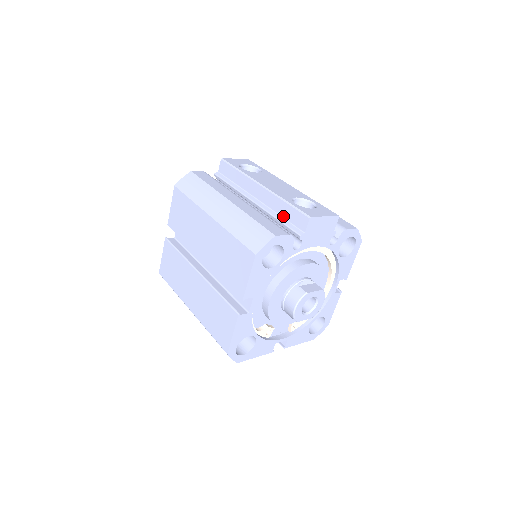
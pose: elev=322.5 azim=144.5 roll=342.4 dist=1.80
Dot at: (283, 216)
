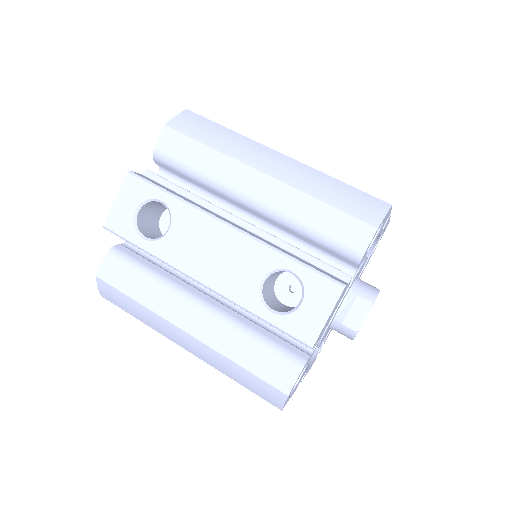
Dot at: occluded
